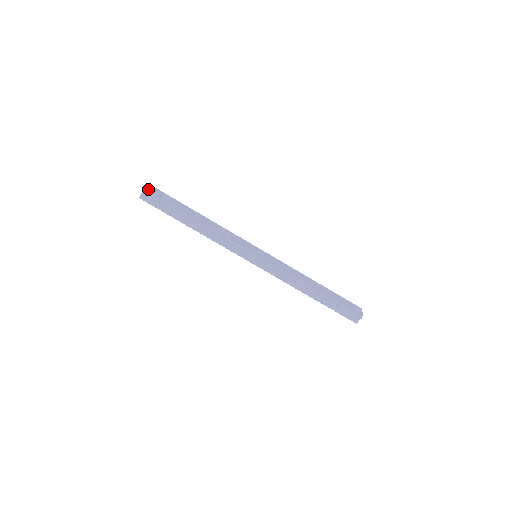
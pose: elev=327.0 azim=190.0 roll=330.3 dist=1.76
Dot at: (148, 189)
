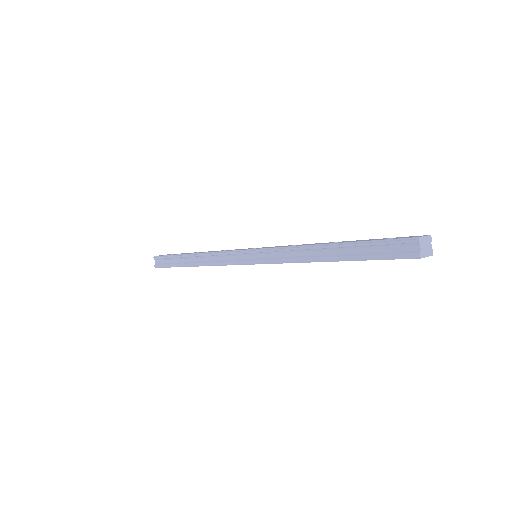
Dot at: (160, 255)
